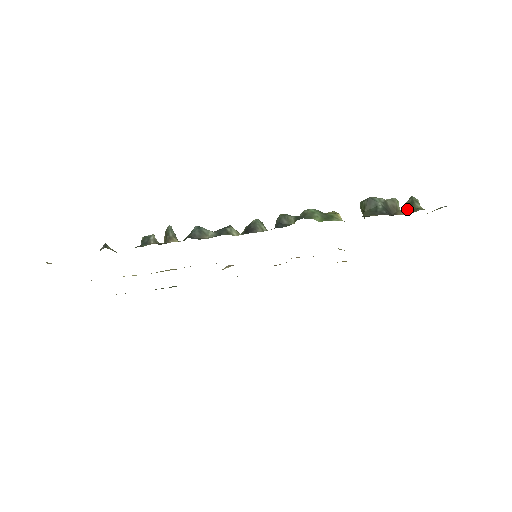
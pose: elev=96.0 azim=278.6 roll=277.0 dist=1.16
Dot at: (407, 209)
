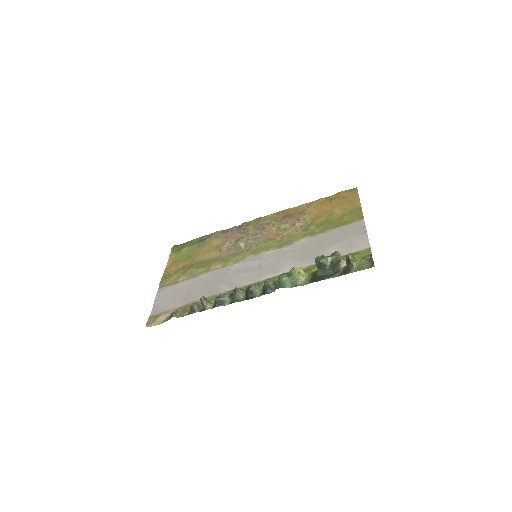
Dot at: (347, 261)
